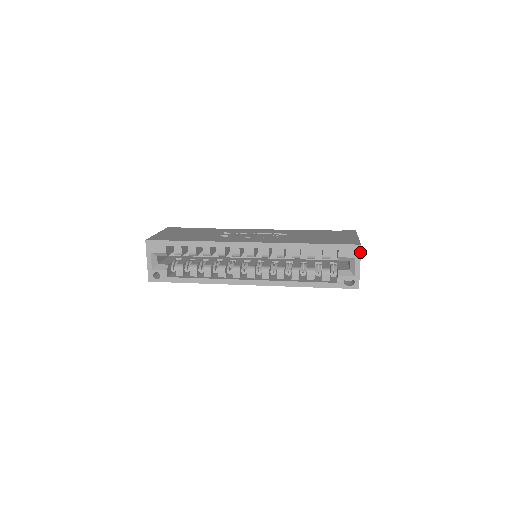
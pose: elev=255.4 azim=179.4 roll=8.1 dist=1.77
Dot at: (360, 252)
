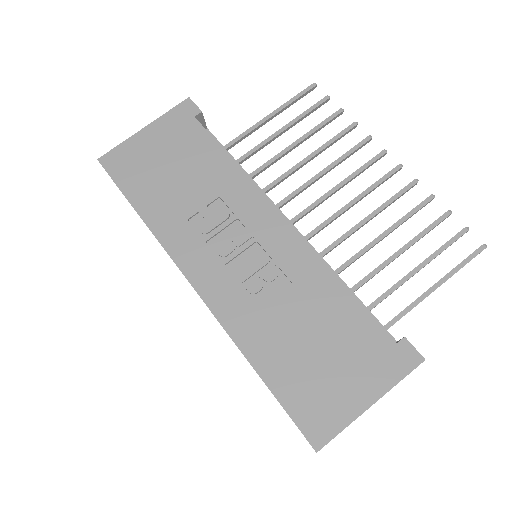
Dot at: occluded
